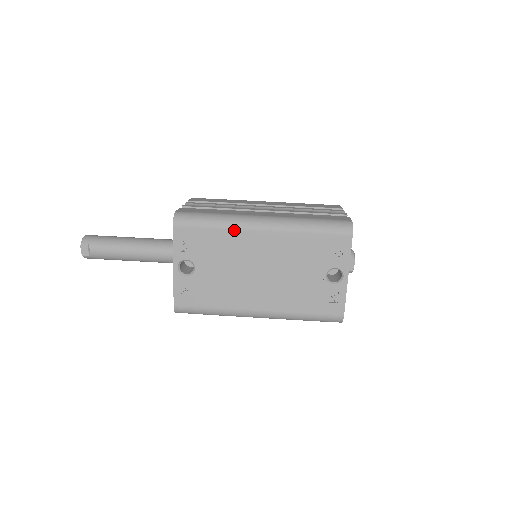
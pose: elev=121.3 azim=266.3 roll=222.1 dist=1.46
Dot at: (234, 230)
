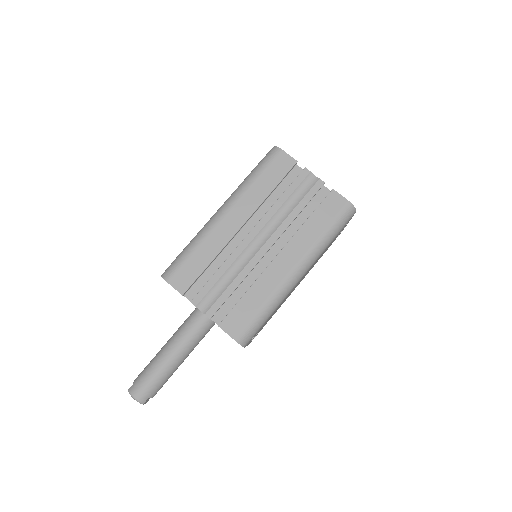
Dot at: occluded
